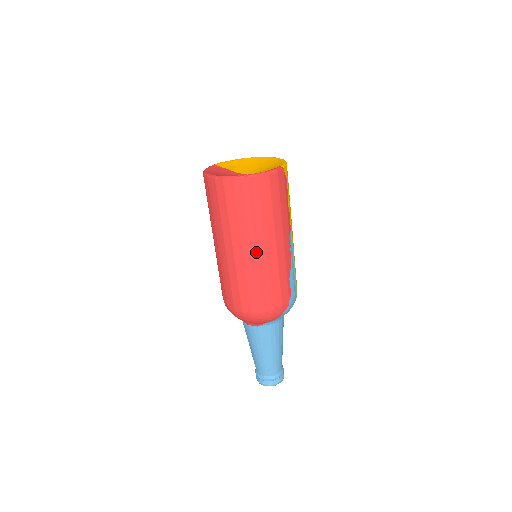
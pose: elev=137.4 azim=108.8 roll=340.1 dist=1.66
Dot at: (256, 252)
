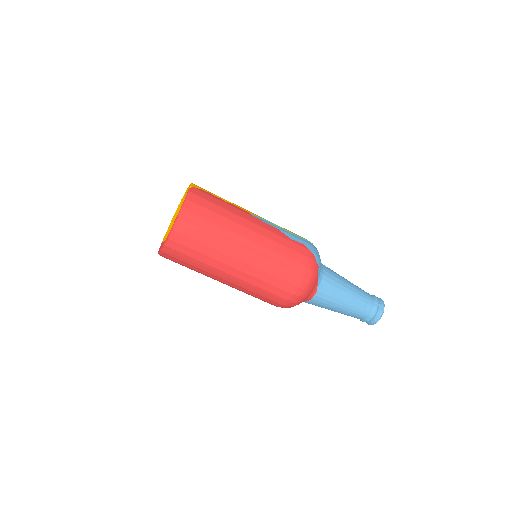
Dot at: (246, 250)
